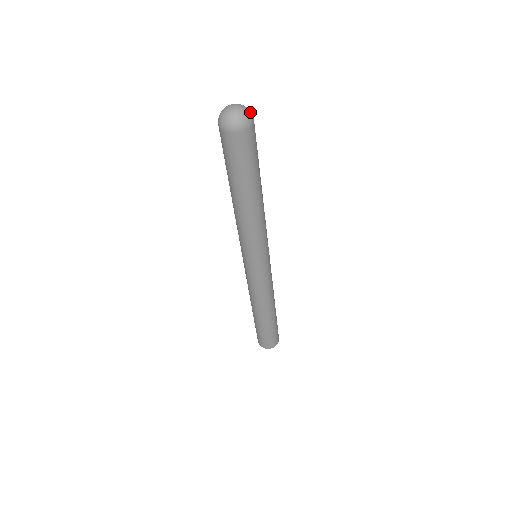
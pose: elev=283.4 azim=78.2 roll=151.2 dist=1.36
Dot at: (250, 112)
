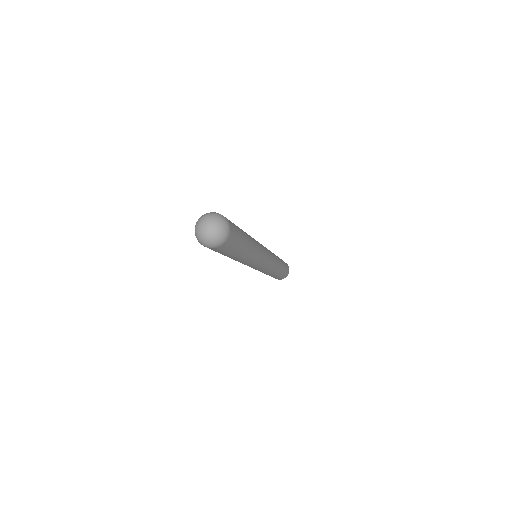
Dot at: (220, 217)
